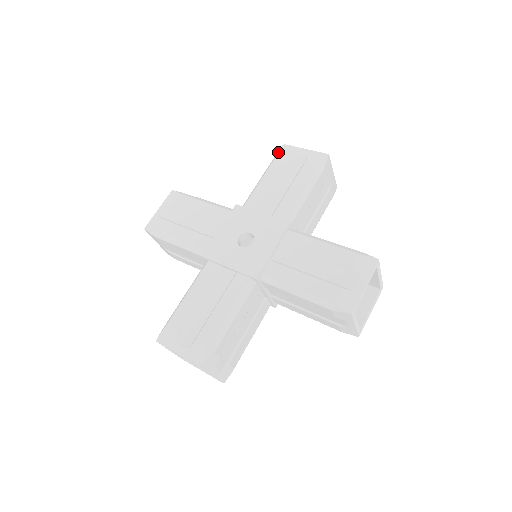
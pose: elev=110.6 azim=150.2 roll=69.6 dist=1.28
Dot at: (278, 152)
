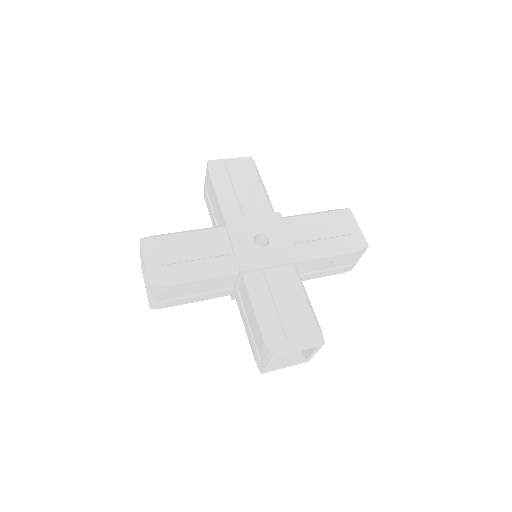
Dot at: (341, 209)
